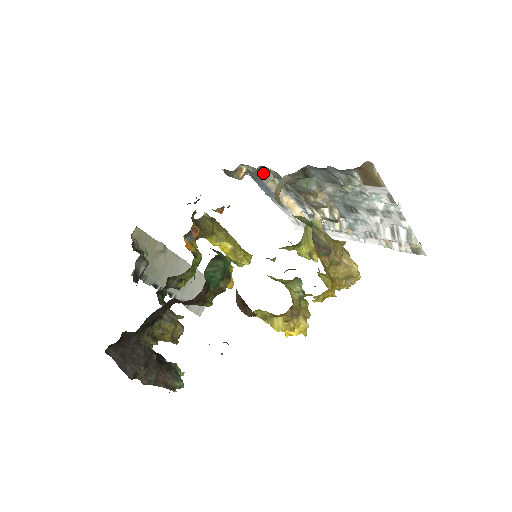
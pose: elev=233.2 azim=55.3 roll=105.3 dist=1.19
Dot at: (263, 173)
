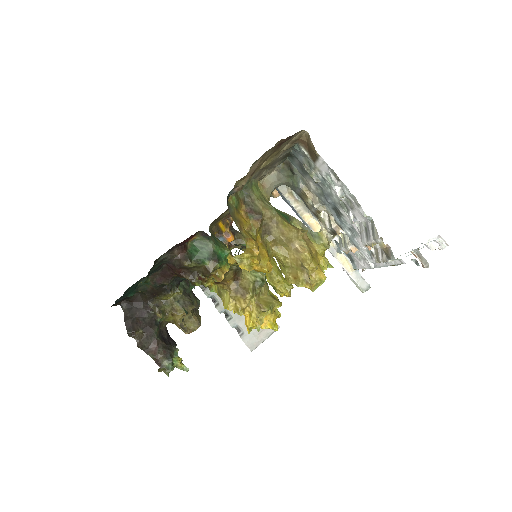
Dot at: occluded
